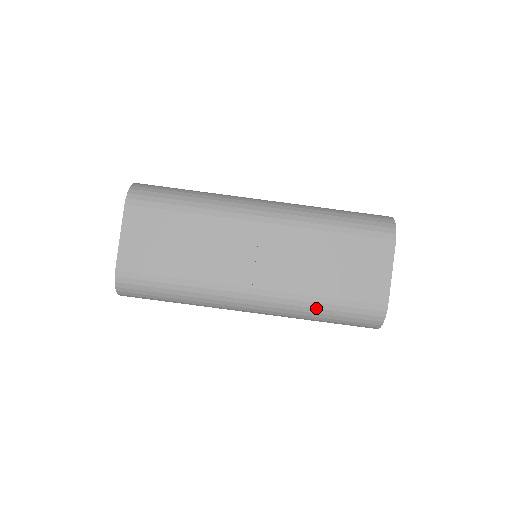
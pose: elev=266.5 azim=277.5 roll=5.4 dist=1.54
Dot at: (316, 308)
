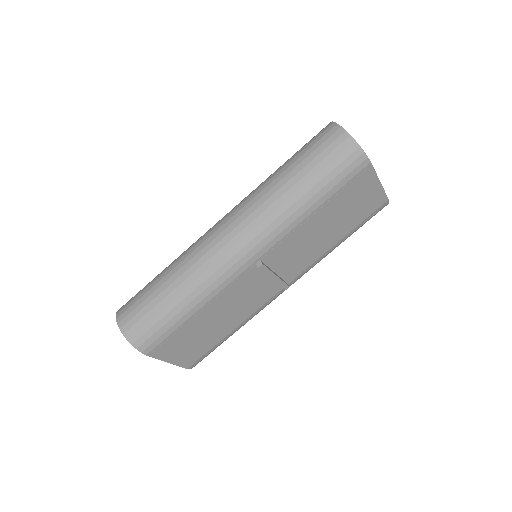
Dot at: occluded
